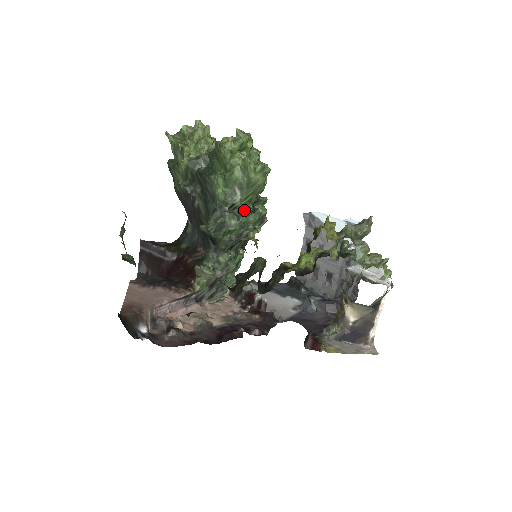
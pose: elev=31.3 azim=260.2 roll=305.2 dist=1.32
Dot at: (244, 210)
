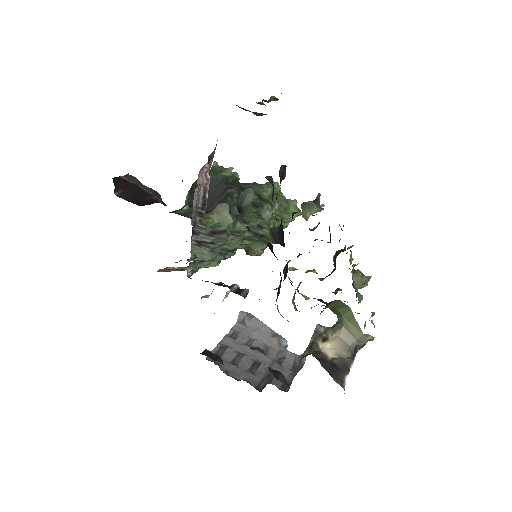
Dot at: (273, 219)
